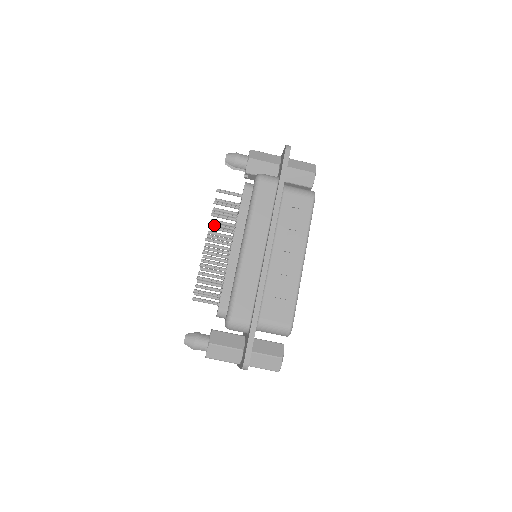
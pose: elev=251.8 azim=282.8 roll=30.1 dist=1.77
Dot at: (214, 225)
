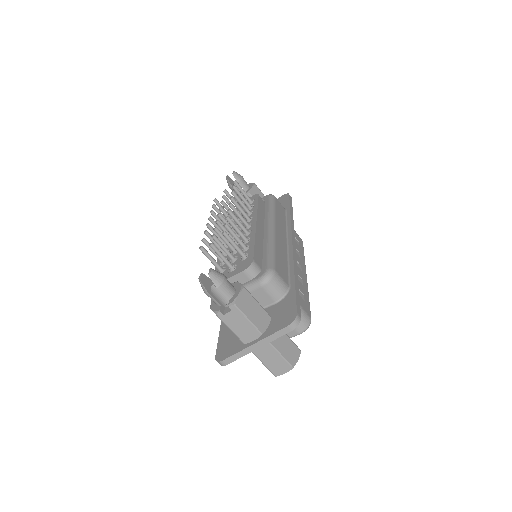
Dot at: (226, 205)
